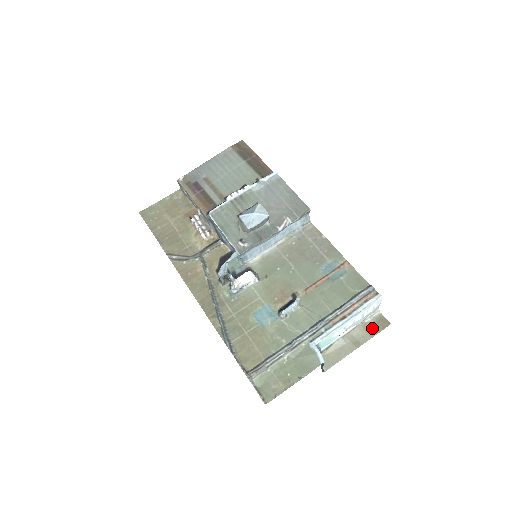
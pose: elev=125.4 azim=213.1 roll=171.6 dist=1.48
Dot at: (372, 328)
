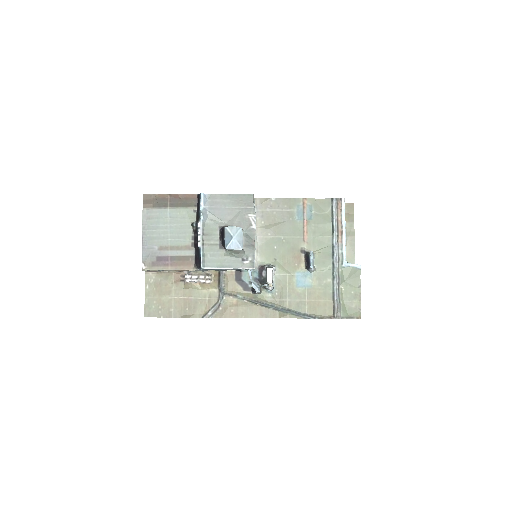
Dot at: (349, 217)
